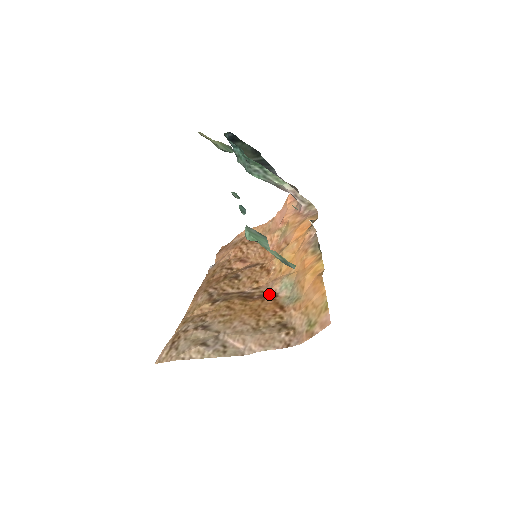
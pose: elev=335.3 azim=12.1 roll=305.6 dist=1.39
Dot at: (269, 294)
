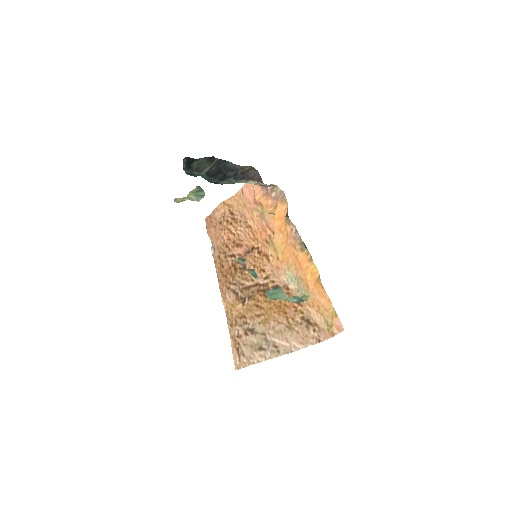
Dot at: (281, 286)
